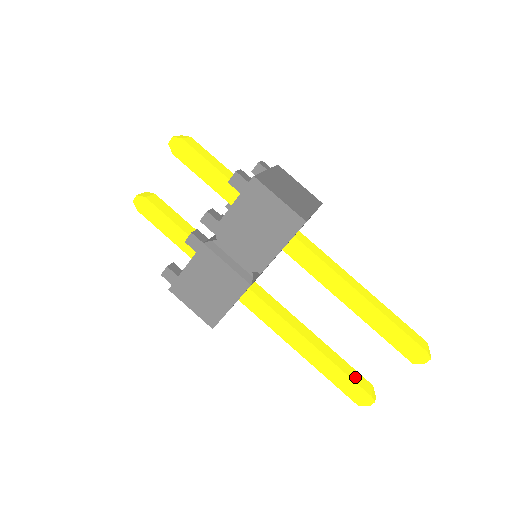
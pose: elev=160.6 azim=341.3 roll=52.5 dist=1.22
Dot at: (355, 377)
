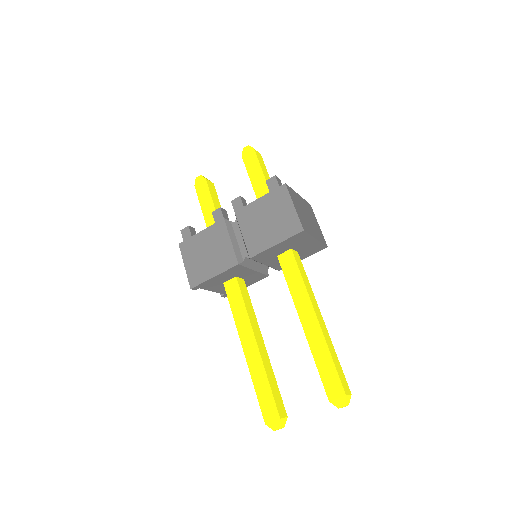
Dot at: (276, 396)
